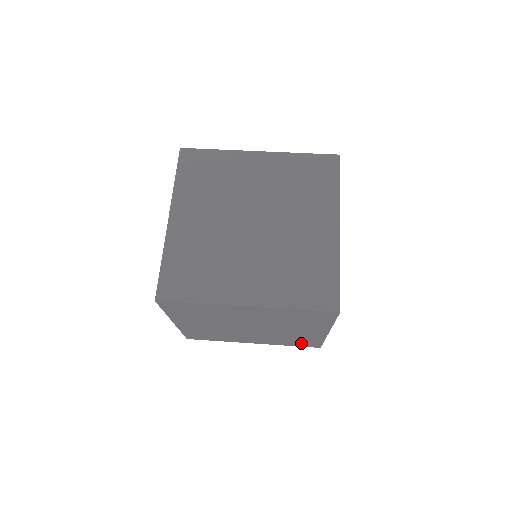
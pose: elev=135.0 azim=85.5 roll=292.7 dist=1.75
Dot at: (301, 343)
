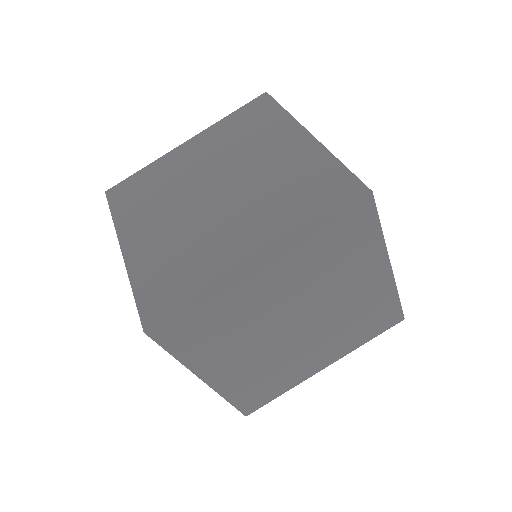
Dot at: occluded
